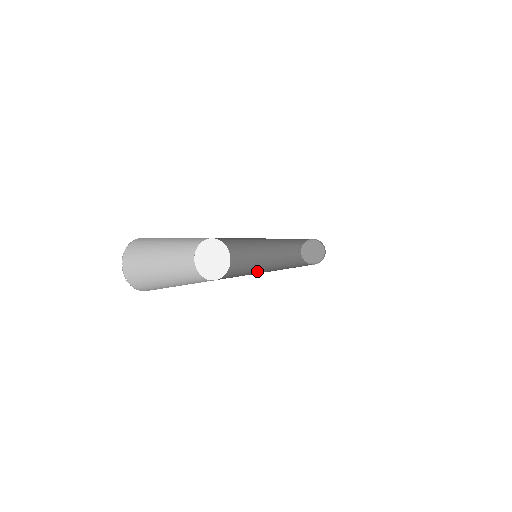
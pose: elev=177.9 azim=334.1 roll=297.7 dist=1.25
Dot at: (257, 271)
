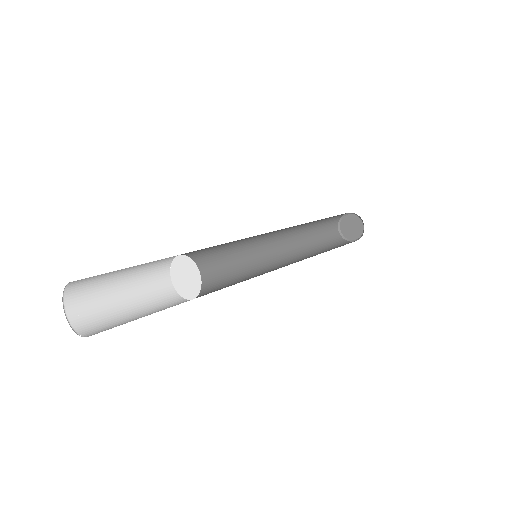
Dot at: (262, 269)
